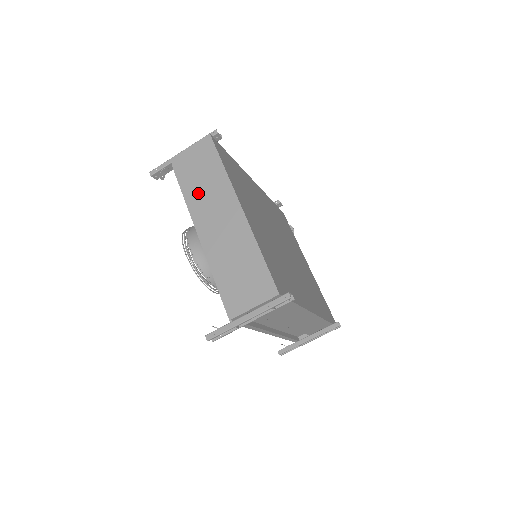
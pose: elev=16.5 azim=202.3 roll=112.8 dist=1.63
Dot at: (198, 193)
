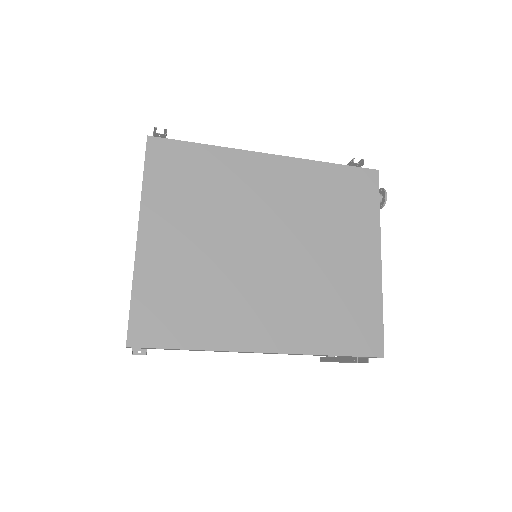
Dot at: occluded
